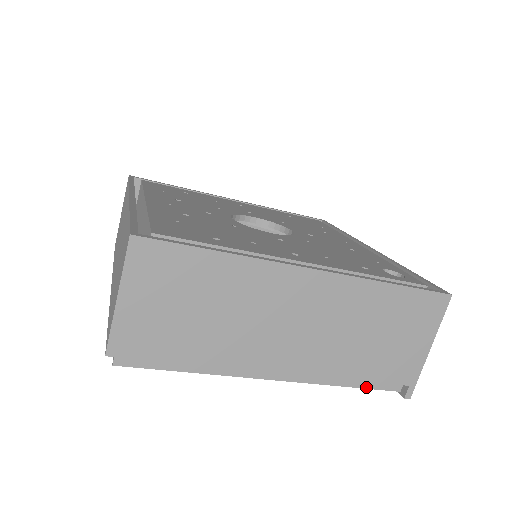
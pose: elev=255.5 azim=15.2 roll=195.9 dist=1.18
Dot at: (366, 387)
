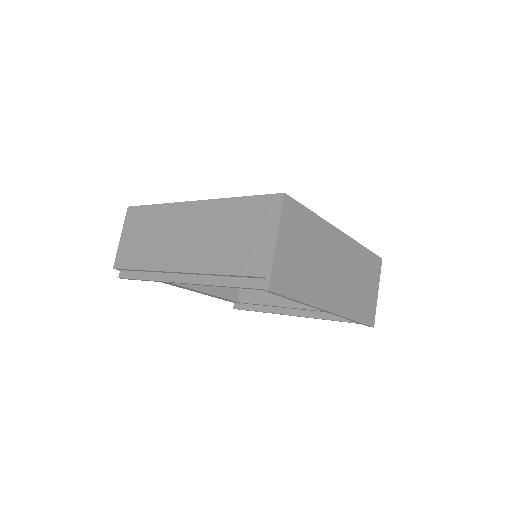
Dot at: (239, 286)
